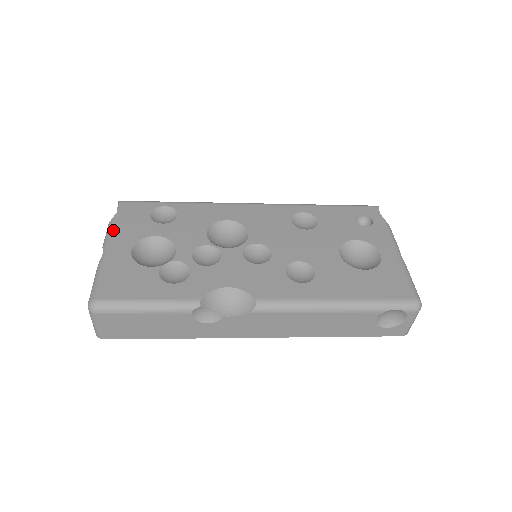
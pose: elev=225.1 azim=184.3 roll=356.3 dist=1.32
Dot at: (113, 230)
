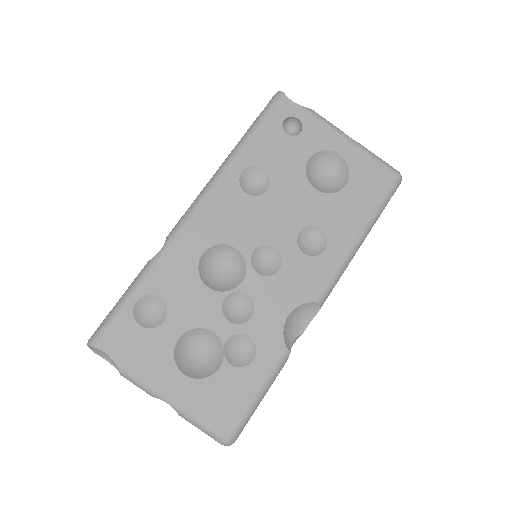
Dot at: (140, 377)
